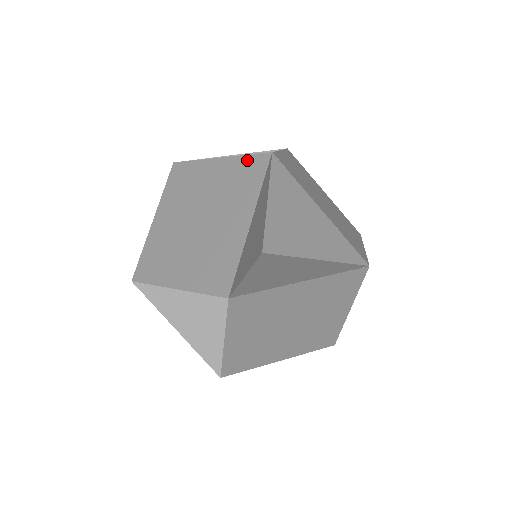
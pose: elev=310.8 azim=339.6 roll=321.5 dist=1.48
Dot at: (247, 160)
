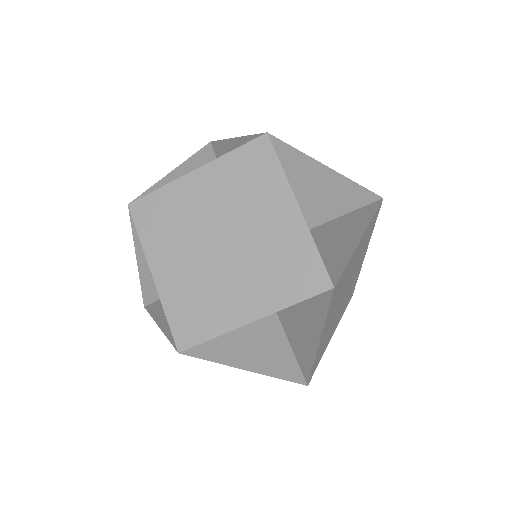
Dot at: (240, 154)
